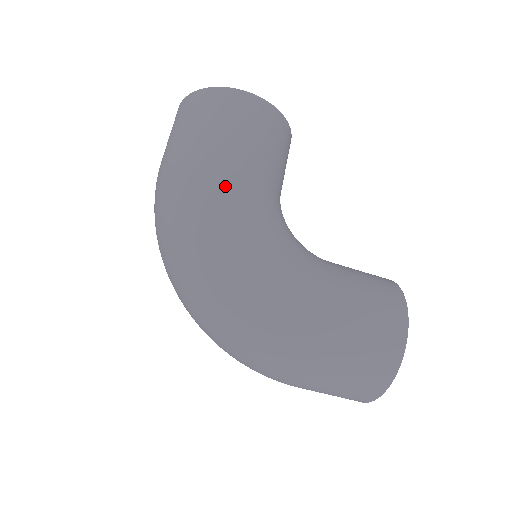
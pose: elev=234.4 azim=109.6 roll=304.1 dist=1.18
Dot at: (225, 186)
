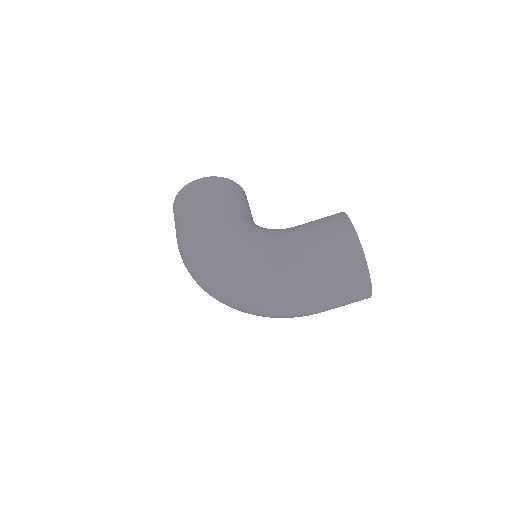
Dot at: (207, 225)
